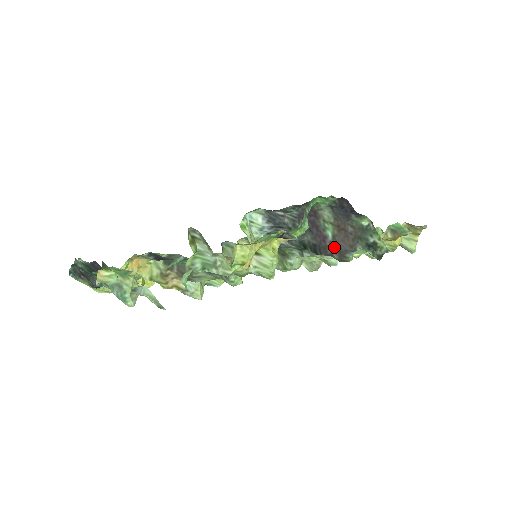
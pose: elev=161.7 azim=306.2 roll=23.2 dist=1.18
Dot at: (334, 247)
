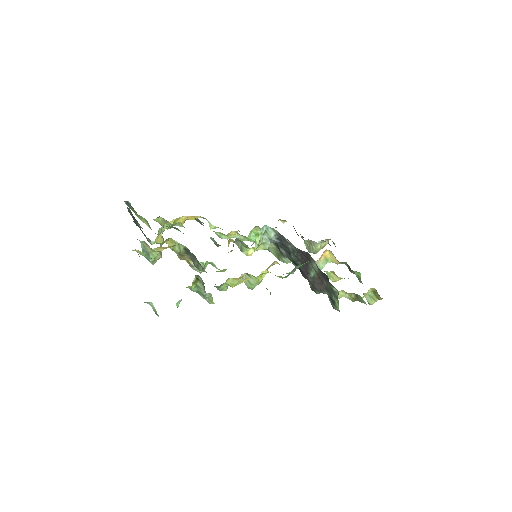
Dot at: (311, 281)
